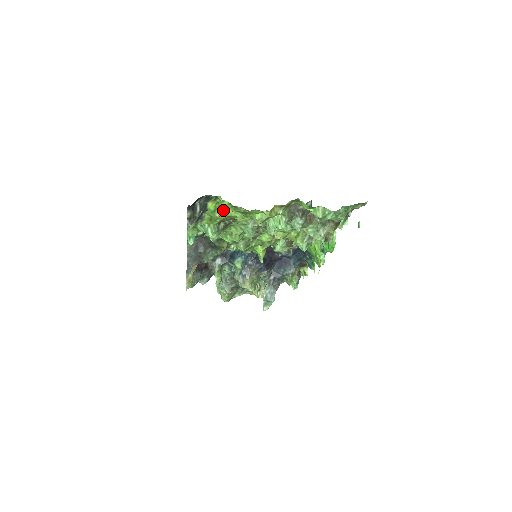
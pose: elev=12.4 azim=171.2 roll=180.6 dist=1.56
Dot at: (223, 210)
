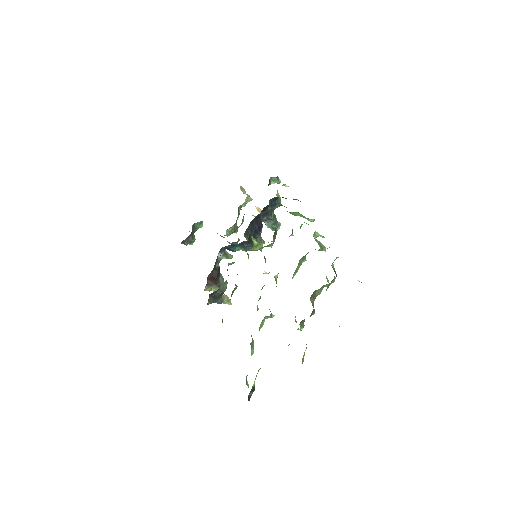
Dot at: occluded
